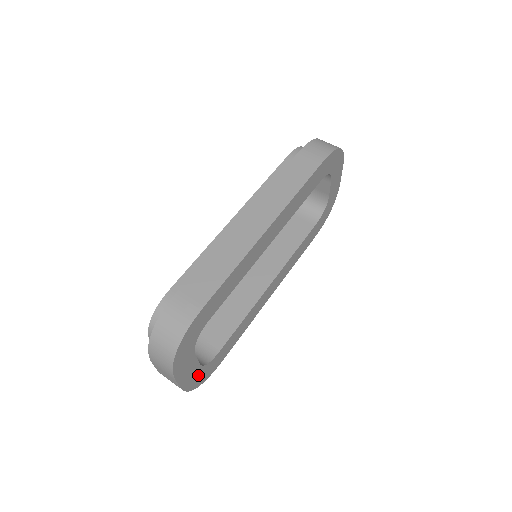
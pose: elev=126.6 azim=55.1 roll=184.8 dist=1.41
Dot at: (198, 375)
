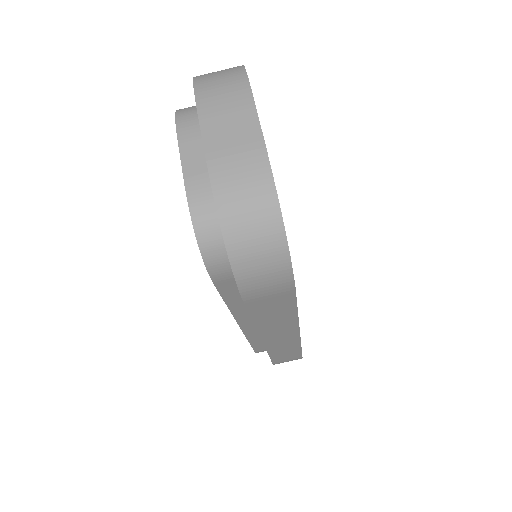
Dot at: occluded
